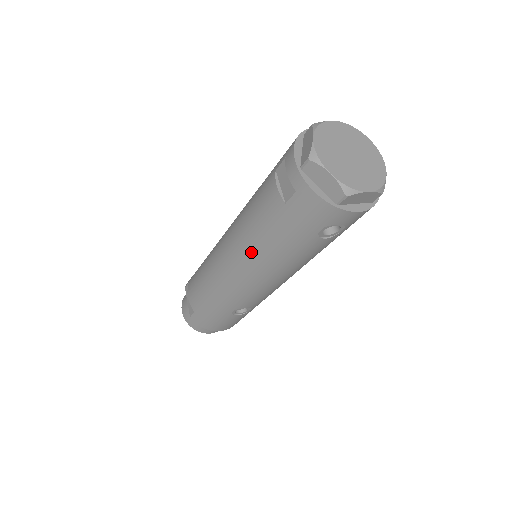
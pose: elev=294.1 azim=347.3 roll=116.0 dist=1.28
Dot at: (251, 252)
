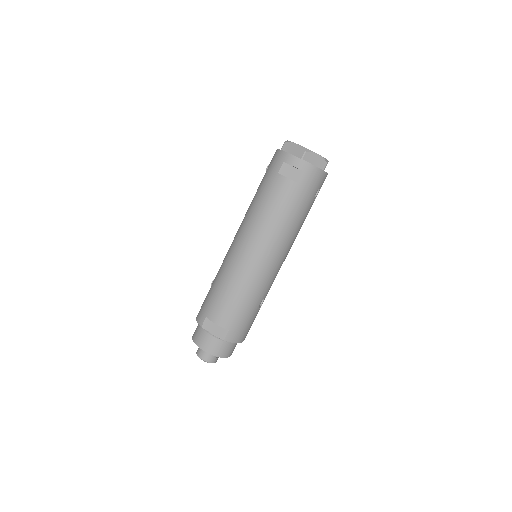
Dot at: (279, 233)
